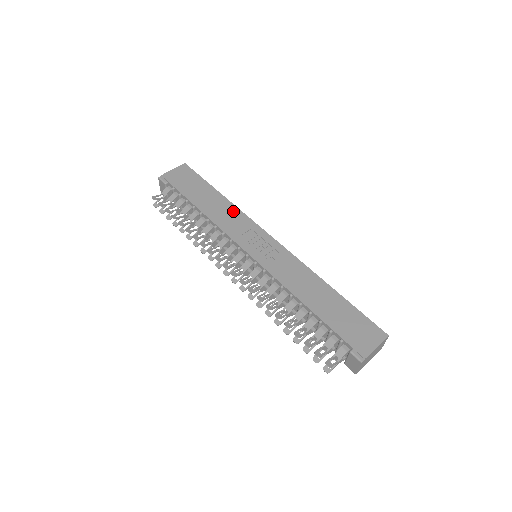
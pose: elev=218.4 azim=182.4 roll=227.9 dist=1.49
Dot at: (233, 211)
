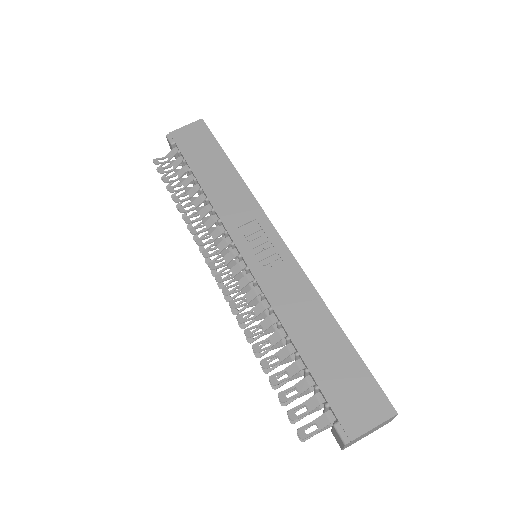
Dot at: (240, 191)
